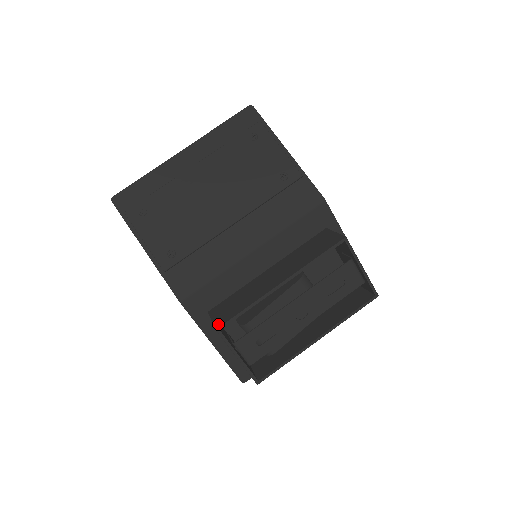
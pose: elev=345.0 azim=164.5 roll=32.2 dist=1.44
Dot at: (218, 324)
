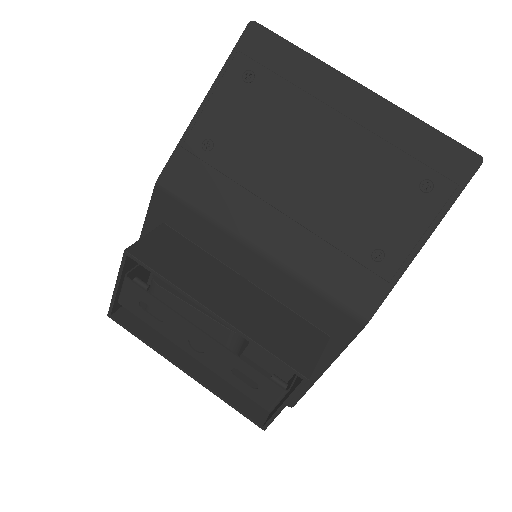
Dot at: (135, 249)
